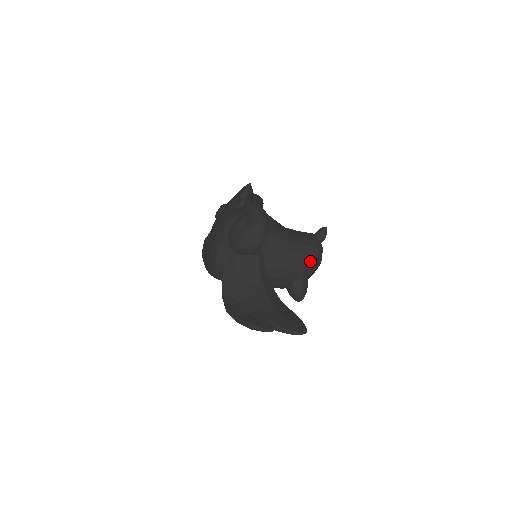
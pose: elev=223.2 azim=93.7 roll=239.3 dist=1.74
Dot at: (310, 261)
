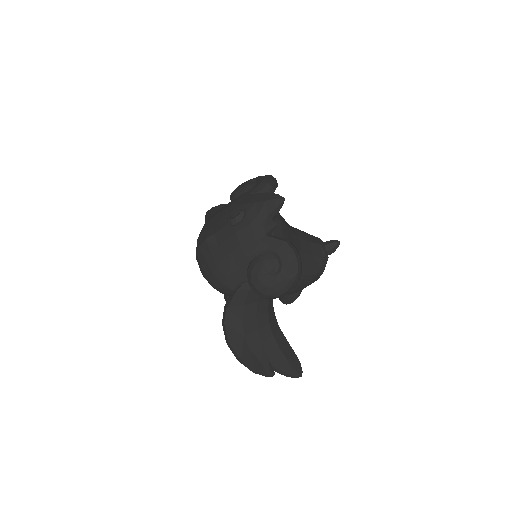
Dot at: (314, 280)
